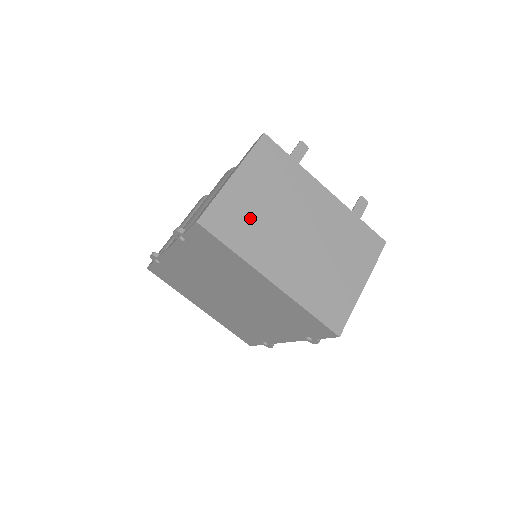
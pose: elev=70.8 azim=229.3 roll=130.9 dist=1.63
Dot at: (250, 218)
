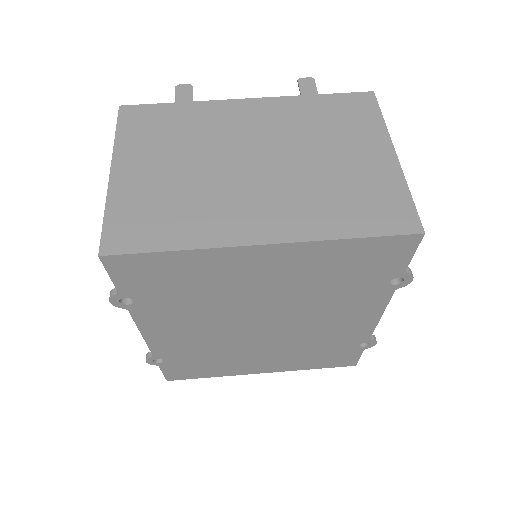
Dot at: (171, 197)
